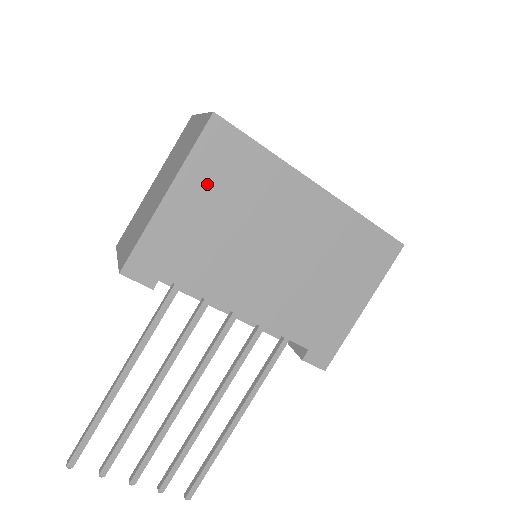
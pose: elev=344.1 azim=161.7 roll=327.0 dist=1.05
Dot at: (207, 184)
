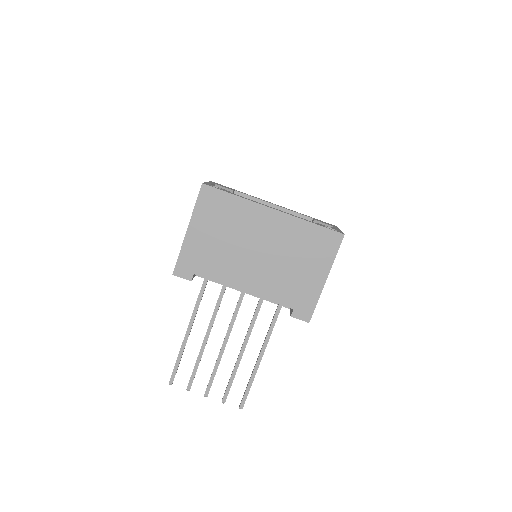
Dot at: (207, 221)
